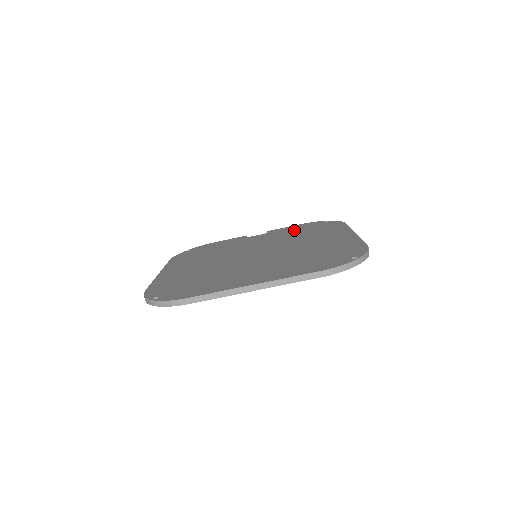
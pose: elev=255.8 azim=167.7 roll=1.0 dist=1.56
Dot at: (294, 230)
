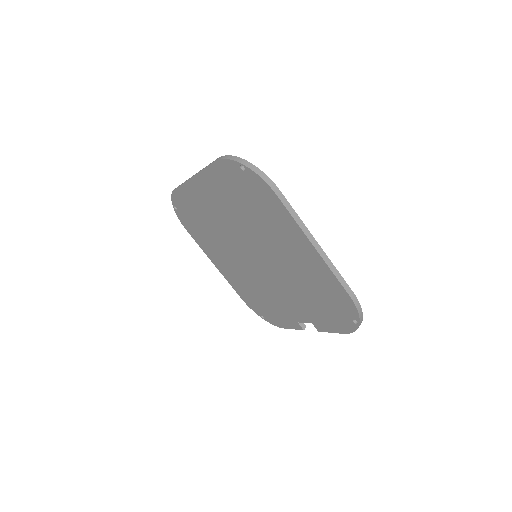
Dot at: occluded
